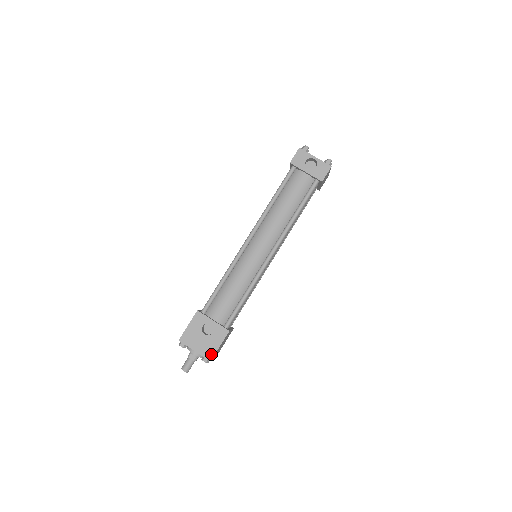
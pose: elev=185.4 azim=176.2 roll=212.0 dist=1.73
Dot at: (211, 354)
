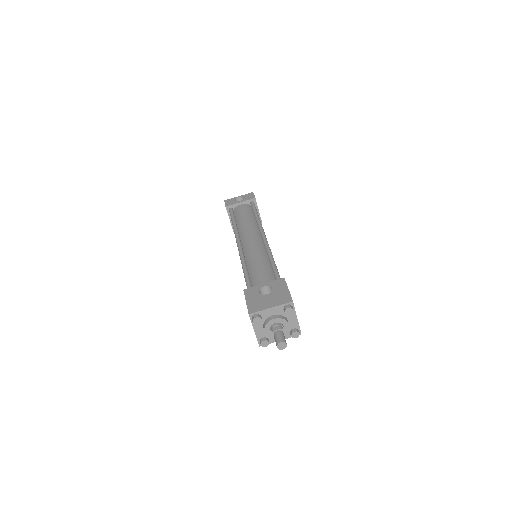
Dot at: (287, 298)
